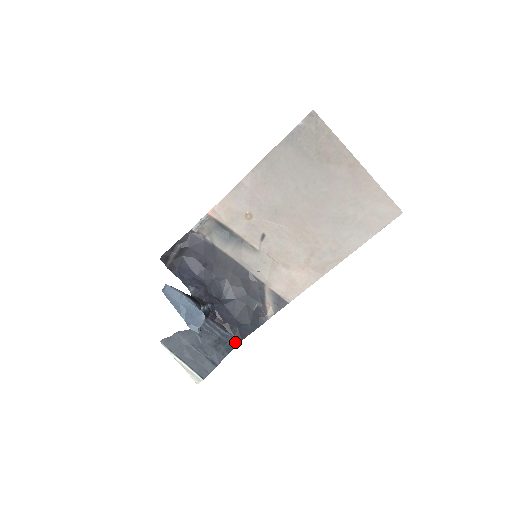
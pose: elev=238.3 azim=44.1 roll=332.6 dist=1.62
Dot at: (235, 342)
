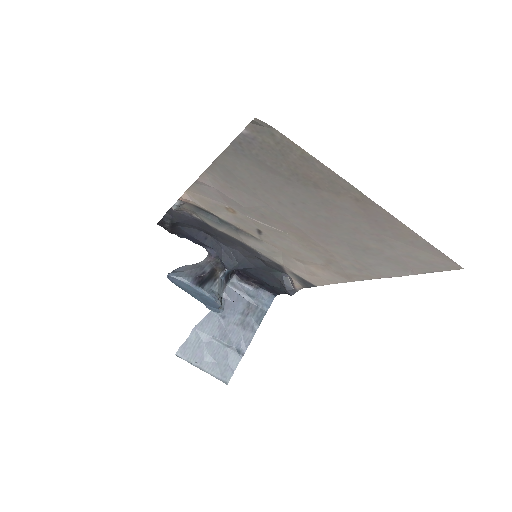
Dot at: (269, 300)
